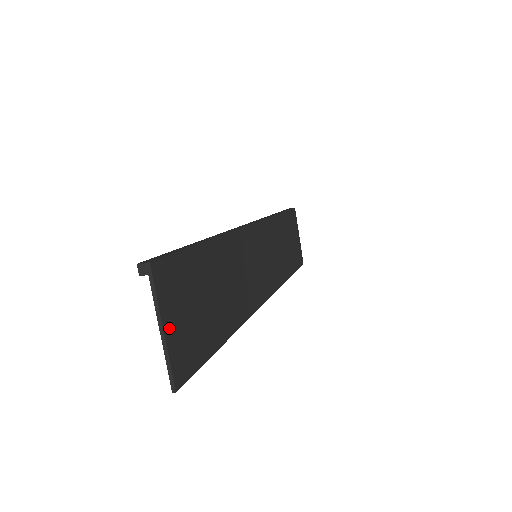
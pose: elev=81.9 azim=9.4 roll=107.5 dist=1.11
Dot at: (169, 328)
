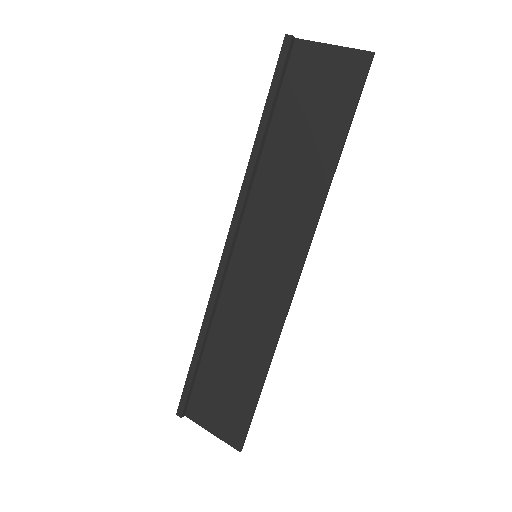
Dot at: (329, 54)
